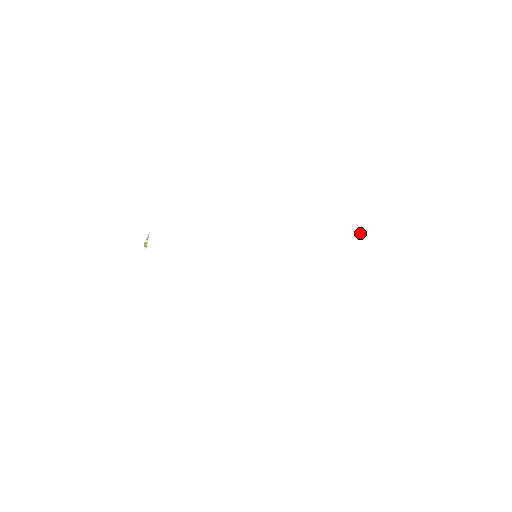
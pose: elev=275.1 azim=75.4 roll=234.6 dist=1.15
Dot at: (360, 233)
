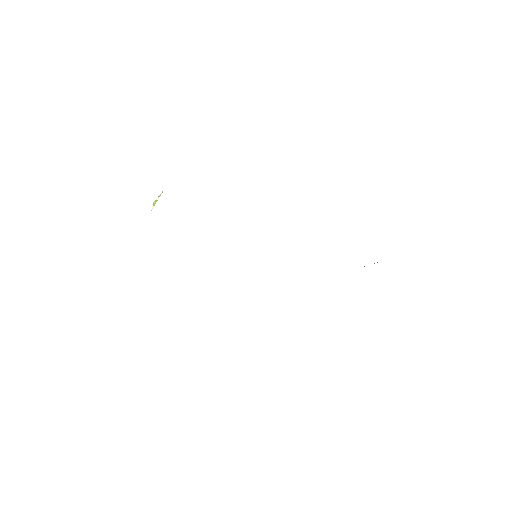
Dot at: occluded
